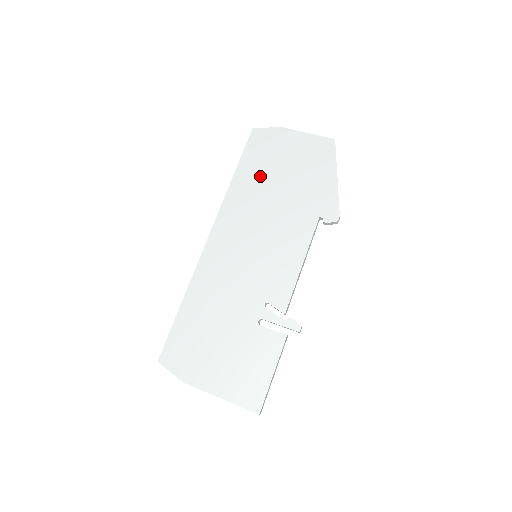
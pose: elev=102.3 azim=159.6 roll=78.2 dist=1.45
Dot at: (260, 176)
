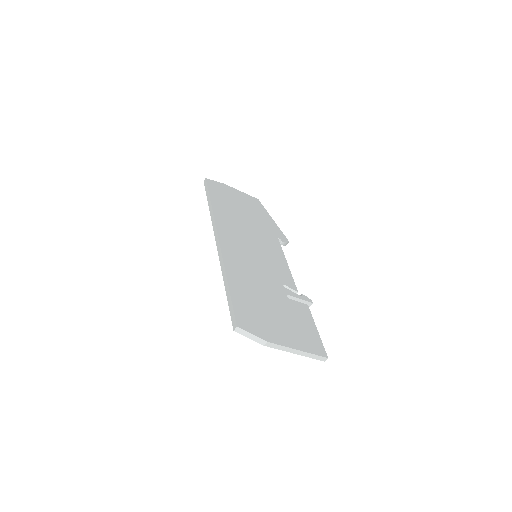
Dot at: (229, 207)
